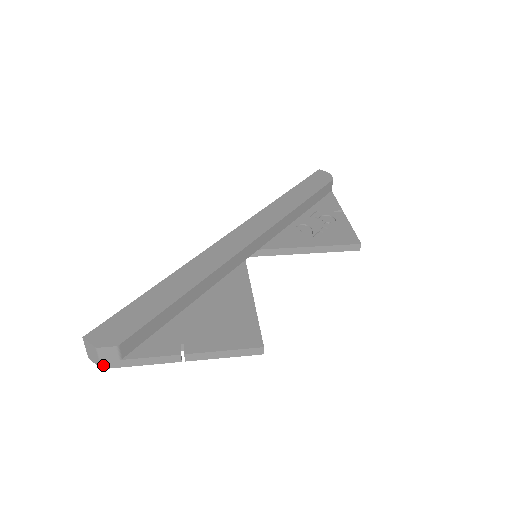
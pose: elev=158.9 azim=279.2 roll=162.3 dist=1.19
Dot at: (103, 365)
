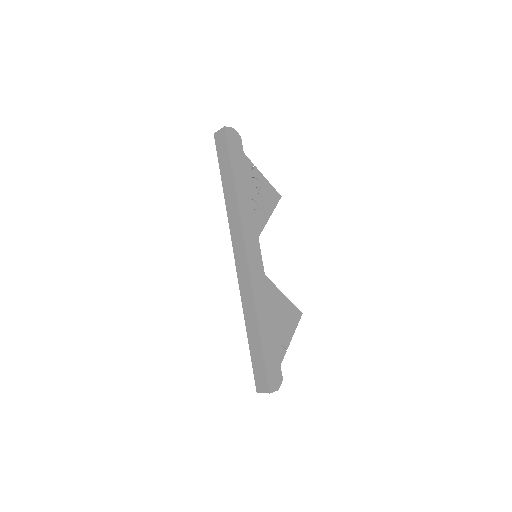
Dot at: occluded
